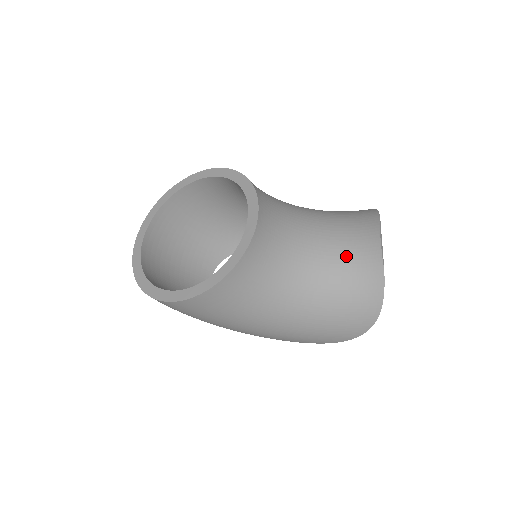
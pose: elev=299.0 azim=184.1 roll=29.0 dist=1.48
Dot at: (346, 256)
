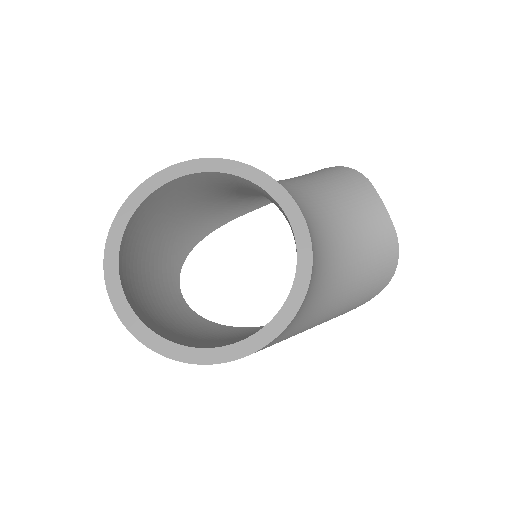
Dot at: (359, 230)
